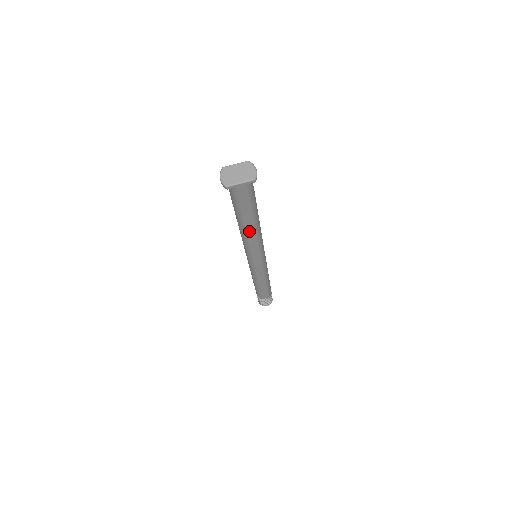
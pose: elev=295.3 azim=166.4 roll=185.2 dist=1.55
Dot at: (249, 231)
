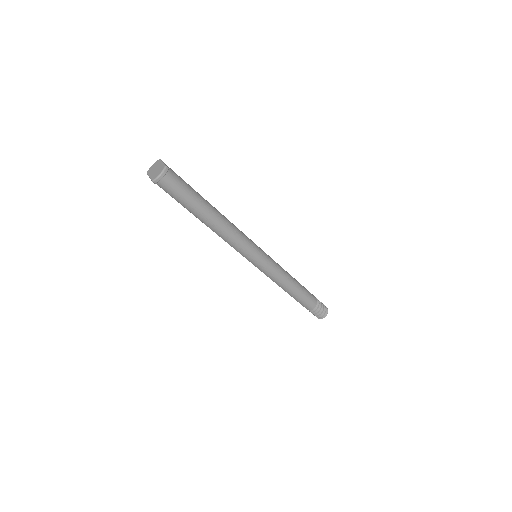
Dot at: occluded
